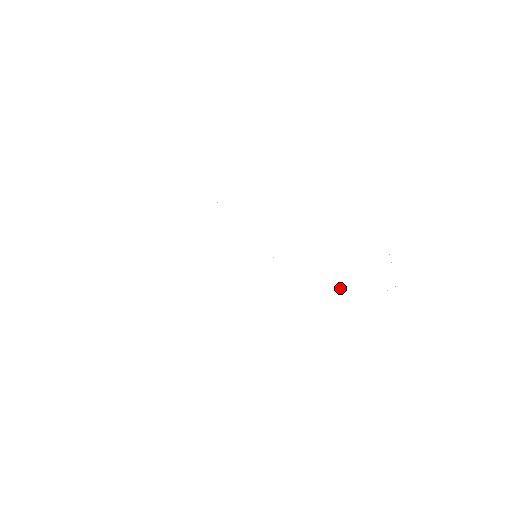
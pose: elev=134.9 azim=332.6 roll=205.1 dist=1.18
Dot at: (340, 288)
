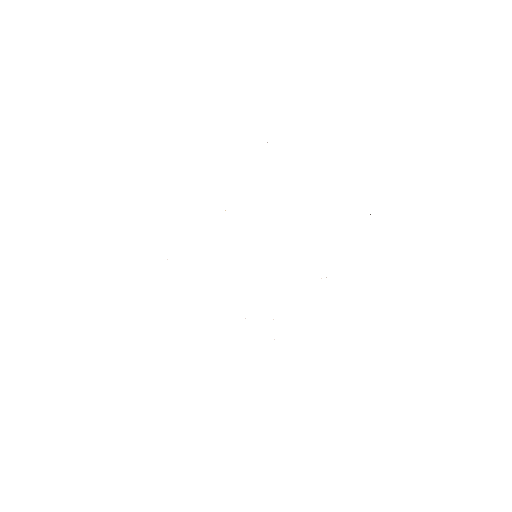
Dot at: occluded
